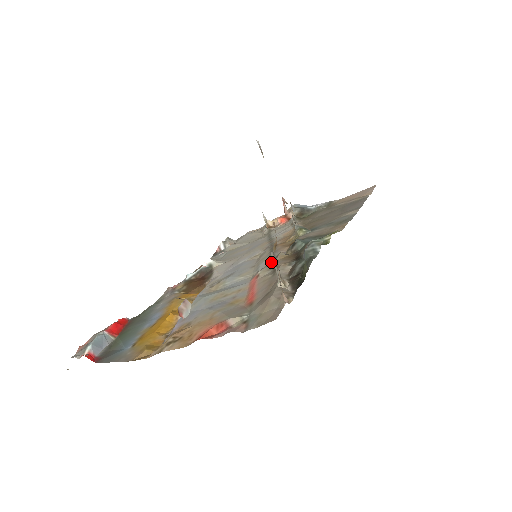
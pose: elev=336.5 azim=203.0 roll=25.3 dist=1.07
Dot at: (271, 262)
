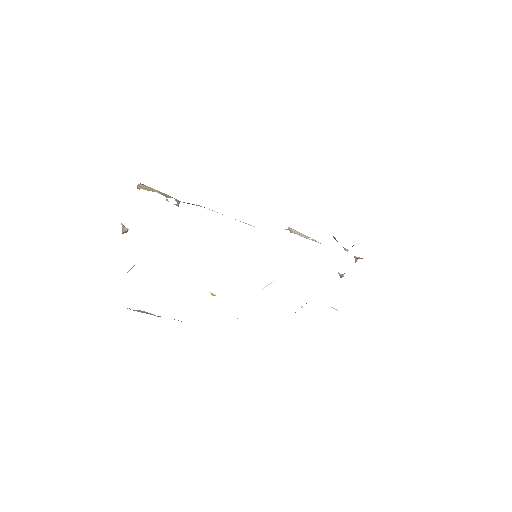
Dot at: occluded
